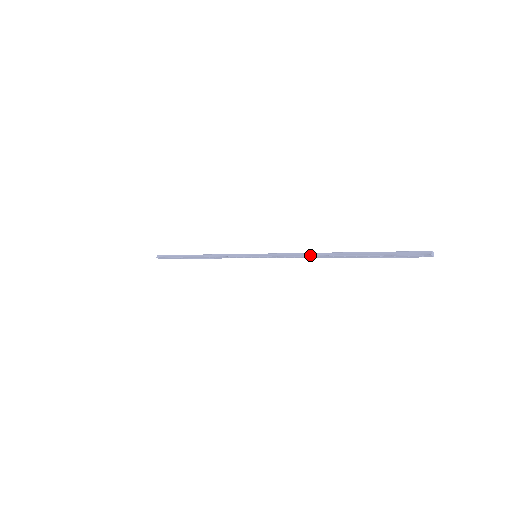
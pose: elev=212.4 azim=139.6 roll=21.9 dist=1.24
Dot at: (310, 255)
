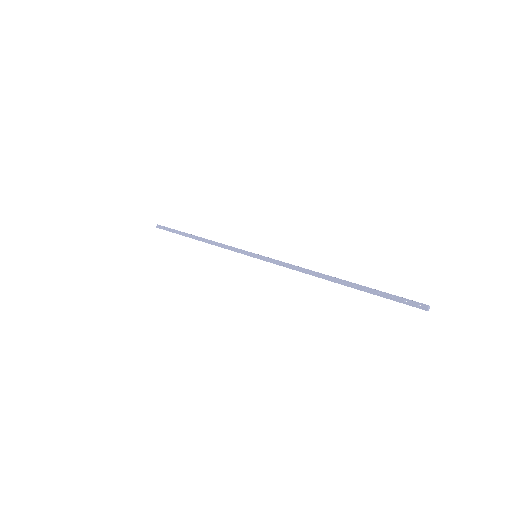
Dot at: (311, 270)
